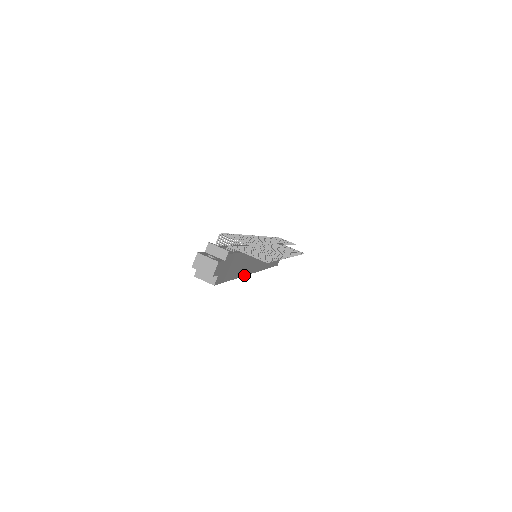
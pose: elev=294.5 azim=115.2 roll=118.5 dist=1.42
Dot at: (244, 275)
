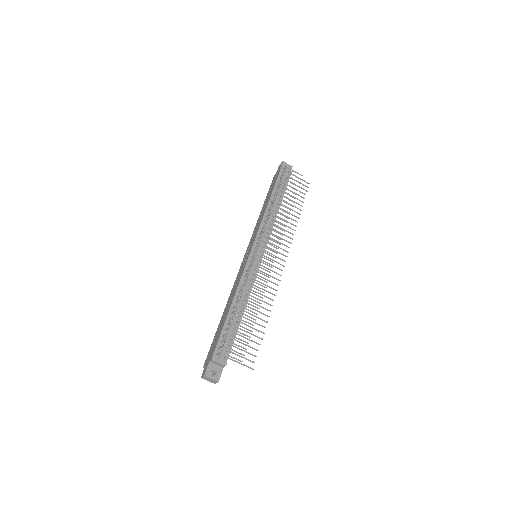
Dot at: occluded
